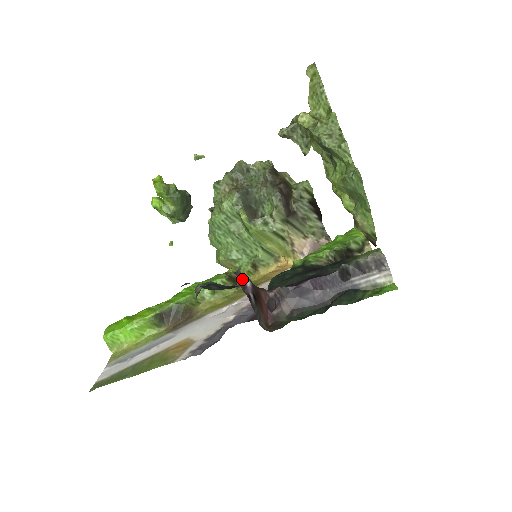
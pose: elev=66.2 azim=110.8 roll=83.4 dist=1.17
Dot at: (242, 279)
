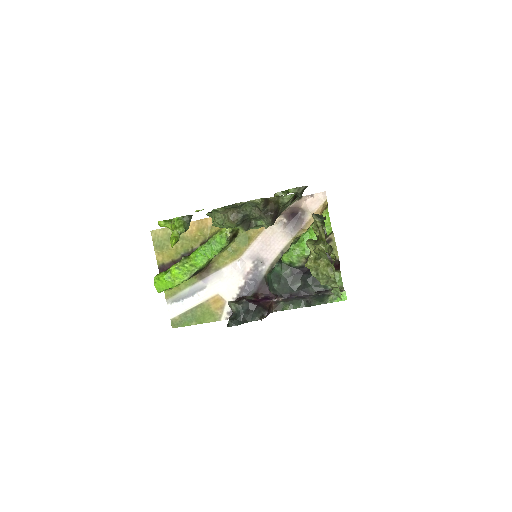
Dot at: occluded
